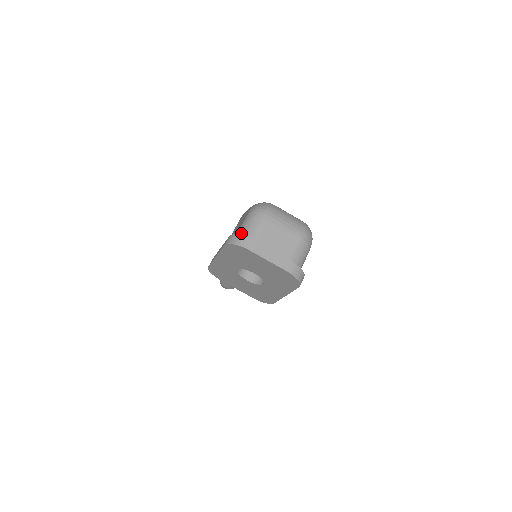
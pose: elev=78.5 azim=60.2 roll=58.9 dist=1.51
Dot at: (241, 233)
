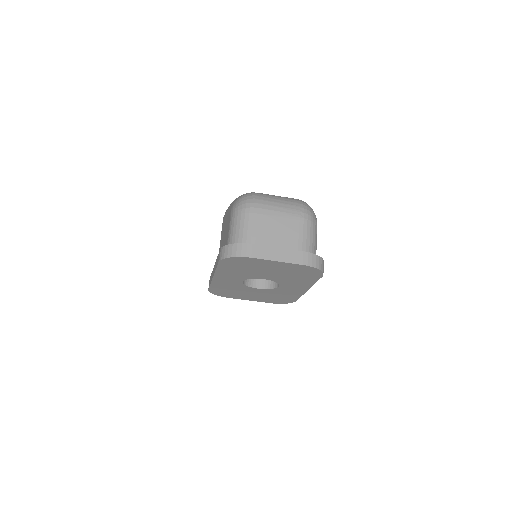
Dot at: (232, 240)
